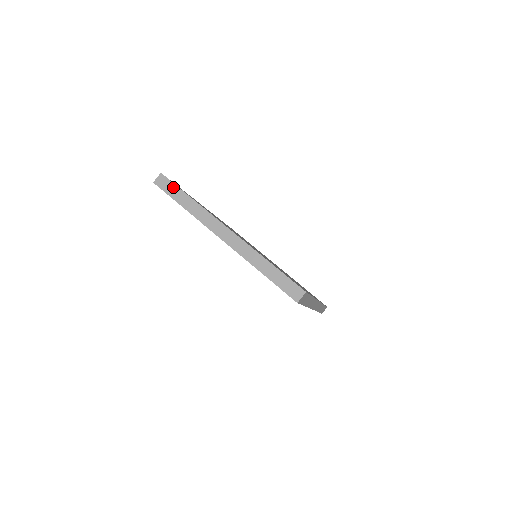
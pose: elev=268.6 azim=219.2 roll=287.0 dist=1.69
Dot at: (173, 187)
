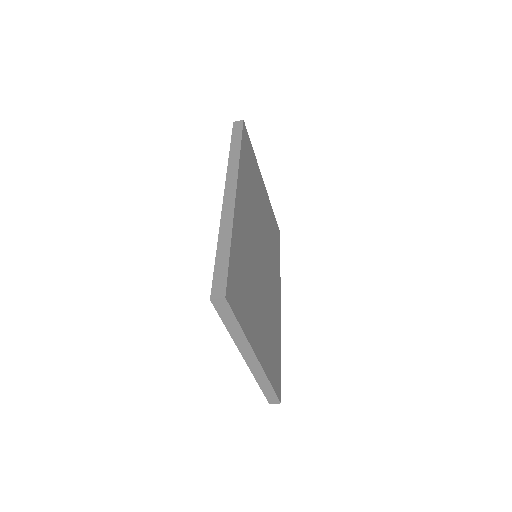
Dot at: (230, 314)
